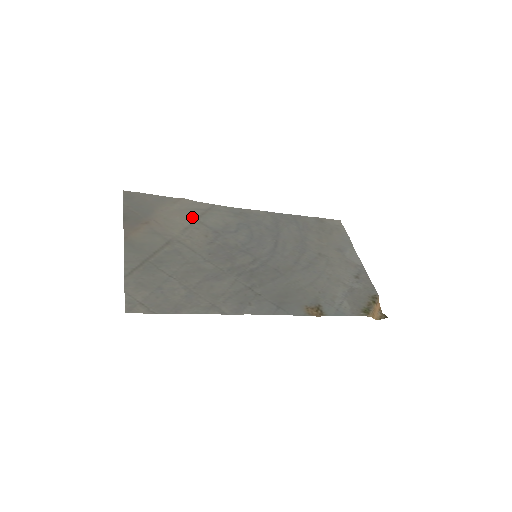
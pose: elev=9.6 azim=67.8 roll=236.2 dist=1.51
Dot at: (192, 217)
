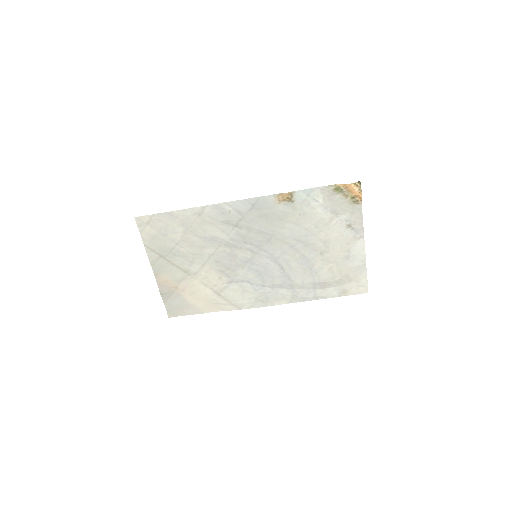
Dot at: (215, 296)
